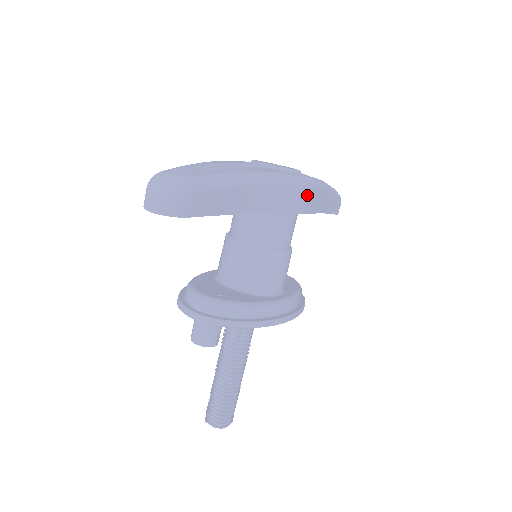
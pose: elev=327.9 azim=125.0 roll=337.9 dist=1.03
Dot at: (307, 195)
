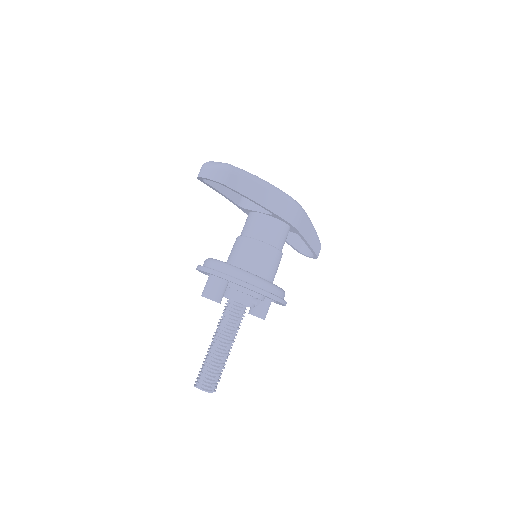
Dot at: (298, 214)
